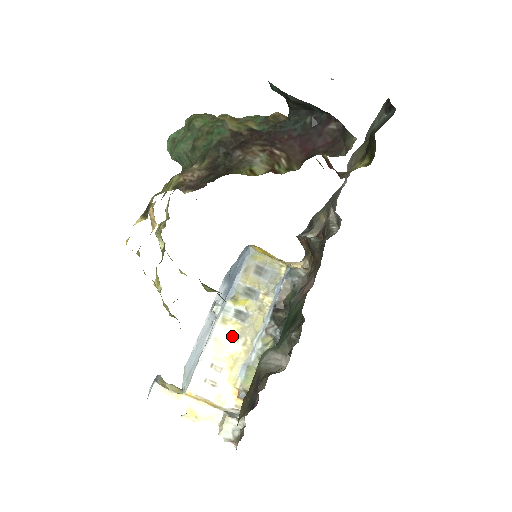
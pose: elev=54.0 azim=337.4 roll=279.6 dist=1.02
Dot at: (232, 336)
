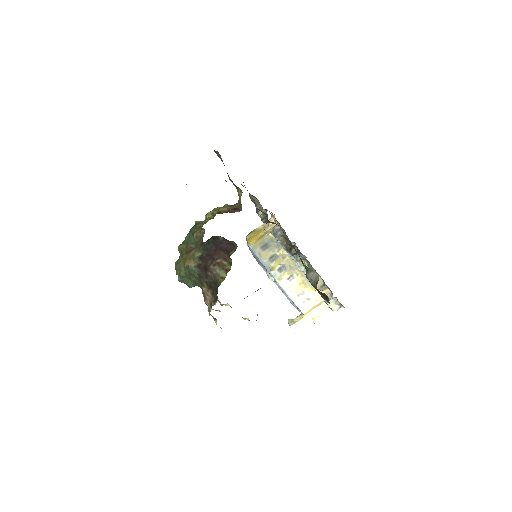
Dot at: (290, 278)
